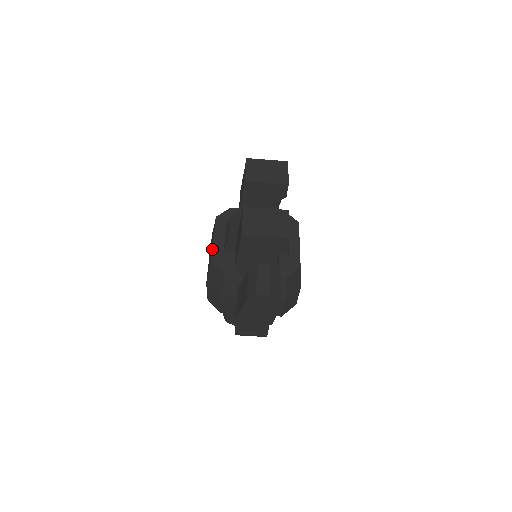
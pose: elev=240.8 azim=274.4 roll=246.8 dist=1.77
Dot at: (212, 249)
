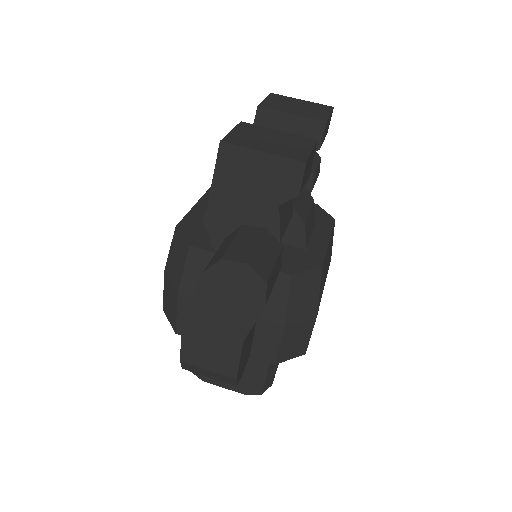
Dot at: (185, 215)
